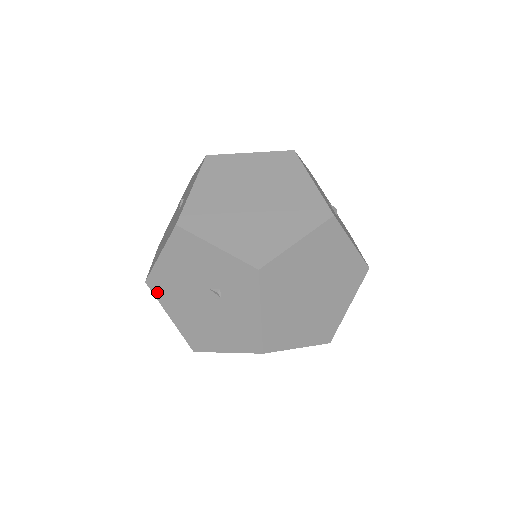
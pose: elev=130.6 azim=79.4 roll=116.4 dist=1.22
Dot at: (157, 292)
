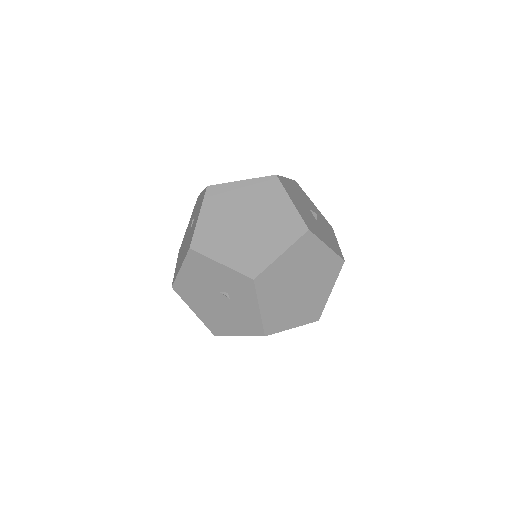
Dot at: (182, 294)
